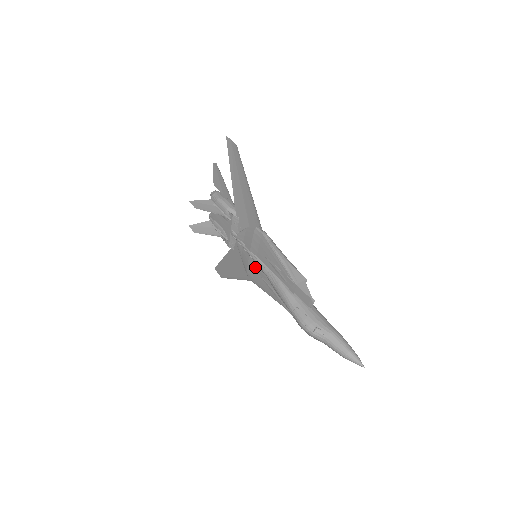
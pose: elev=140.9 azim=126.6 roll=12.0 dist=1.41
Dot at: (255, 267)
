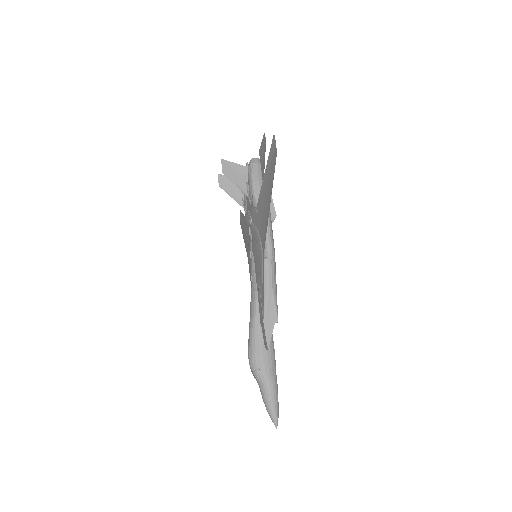
Dot at: occluded
